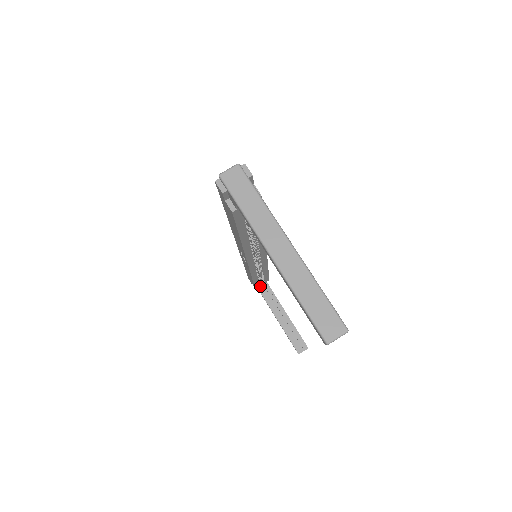
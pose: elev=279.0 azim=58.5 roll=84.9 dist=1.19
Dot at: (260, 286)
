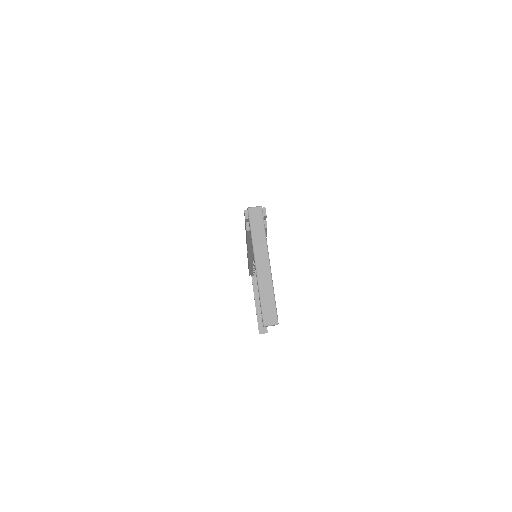
Dot at: (254, 275)
